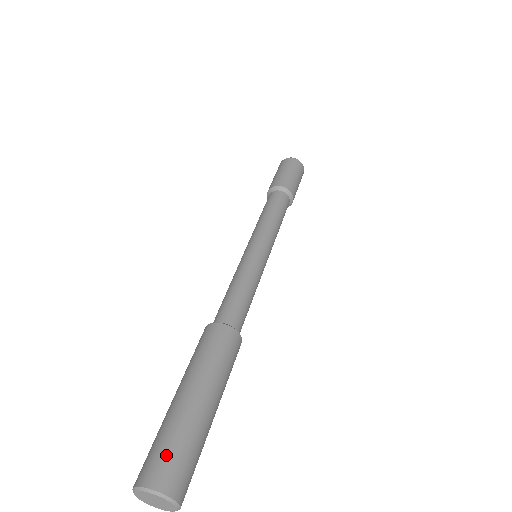
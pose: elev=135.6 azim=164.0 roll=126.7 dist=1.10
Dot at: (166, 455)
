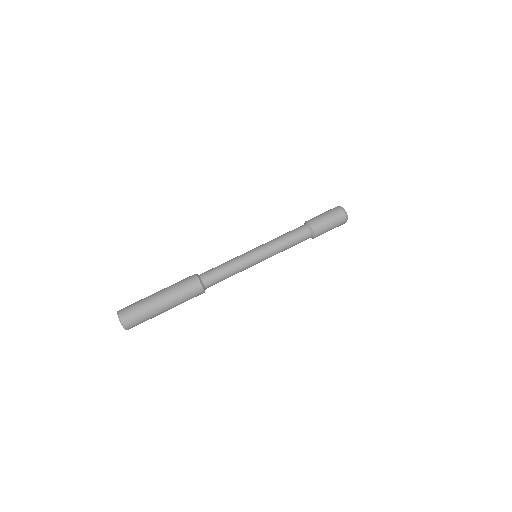
Dot at: (131, 308)
